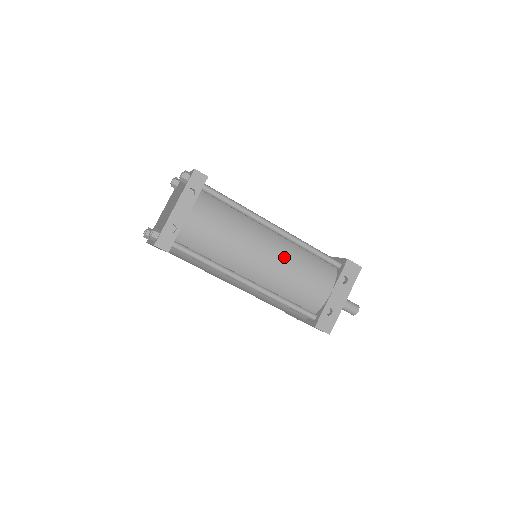
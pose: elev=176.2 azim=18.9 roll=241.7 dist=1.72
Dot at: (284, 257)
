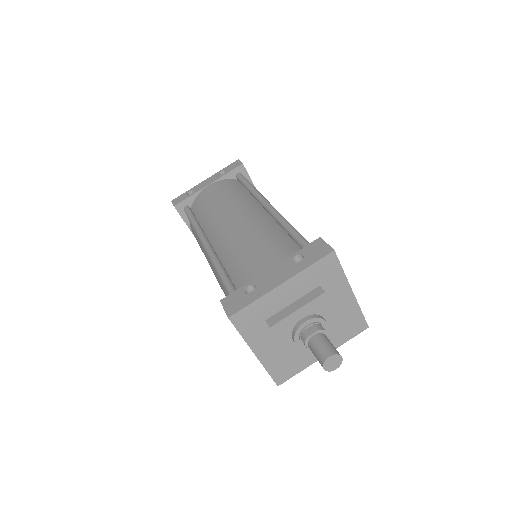
Dot at: (251, 224)
